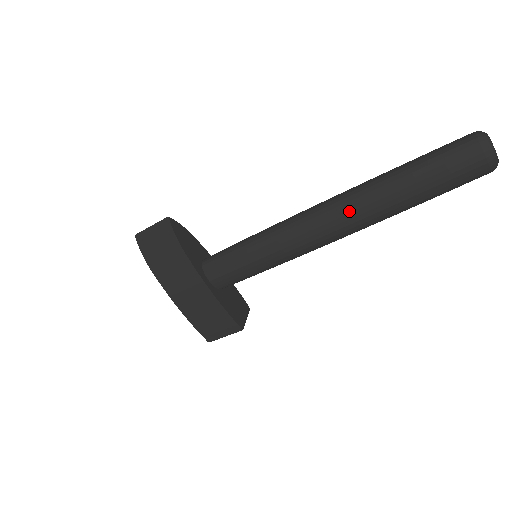
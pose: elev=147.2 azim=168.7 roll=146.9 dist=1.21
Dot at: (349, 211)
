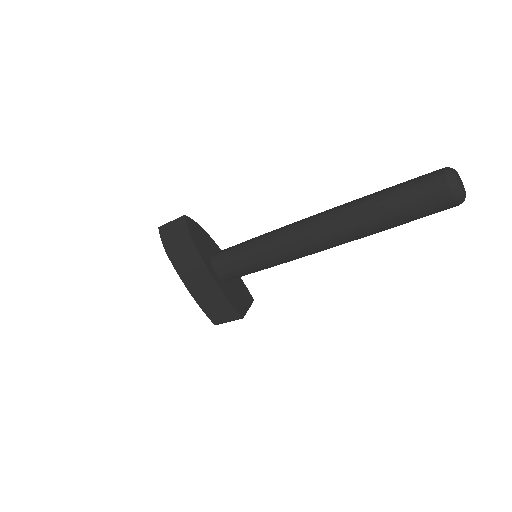
Dot at: (331, 227)
